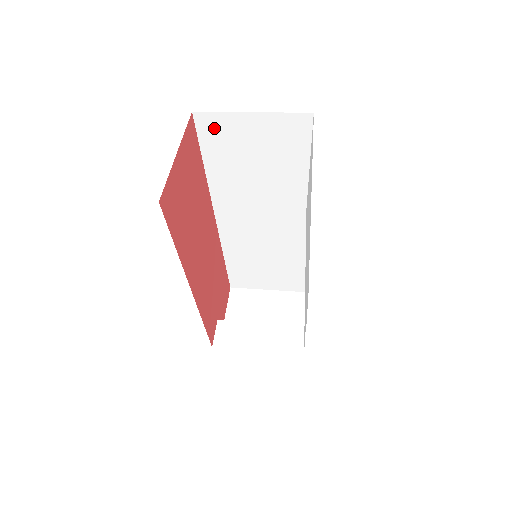
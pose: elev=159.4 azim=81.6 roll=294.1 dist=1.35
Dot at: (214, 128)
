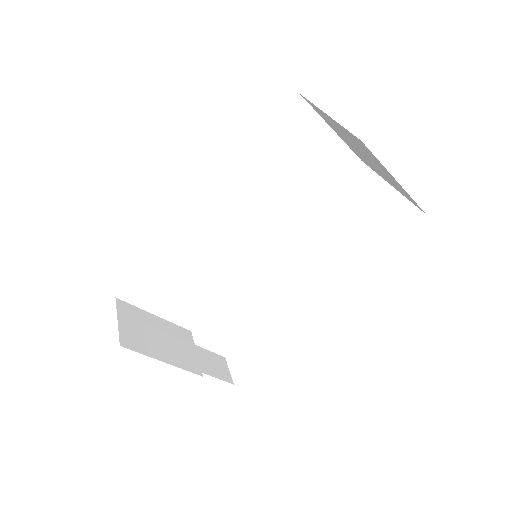
Dot at: (298, 120)
